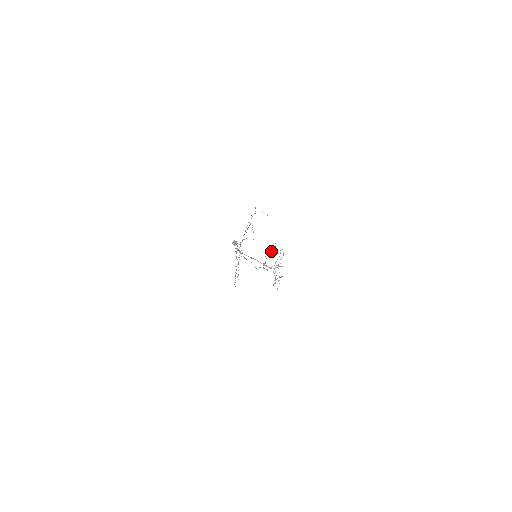
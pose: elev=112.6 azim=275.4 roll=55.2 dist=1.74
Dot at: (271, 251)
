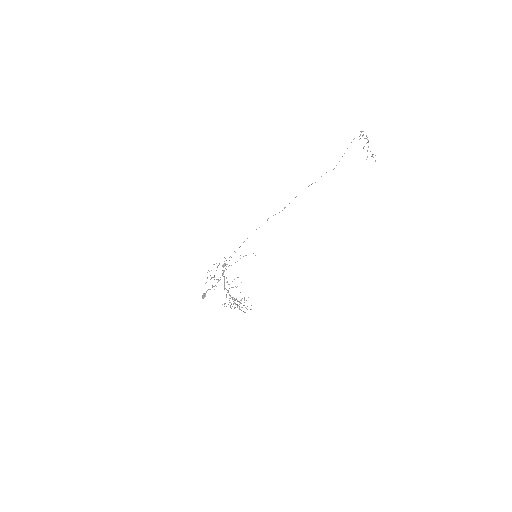
Dot at: (367, 150)
